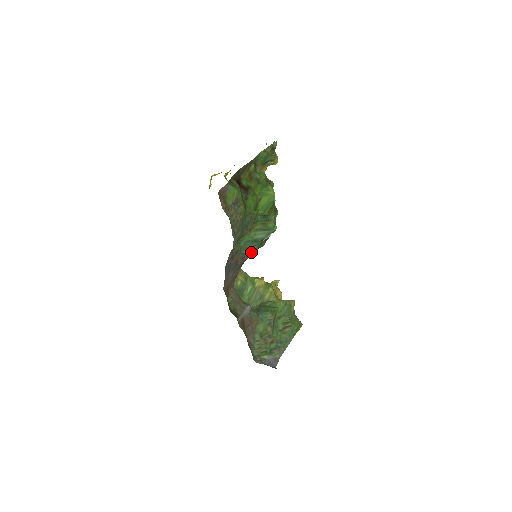
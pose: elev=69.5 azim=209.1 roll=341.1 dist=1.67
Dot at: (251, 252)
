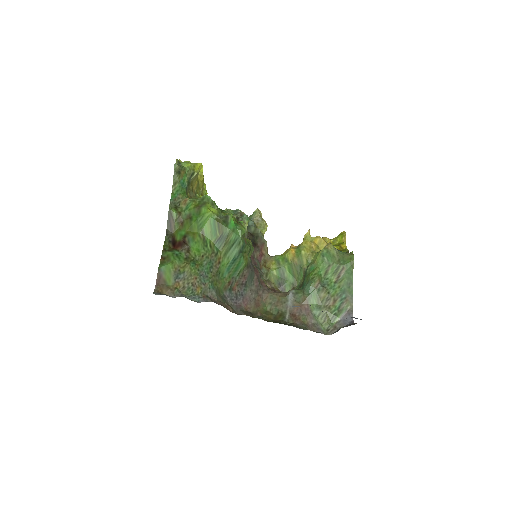
Dot at: (243, 266)
